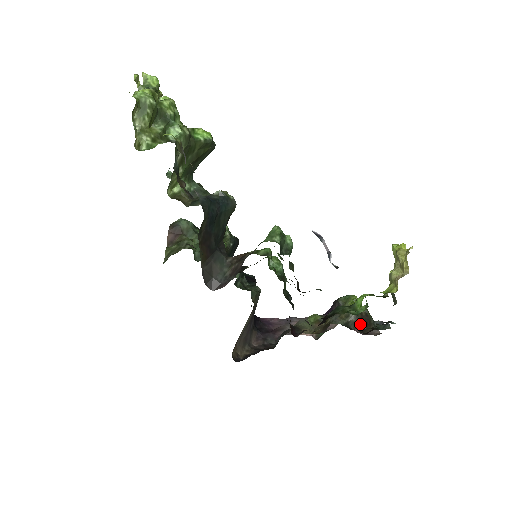
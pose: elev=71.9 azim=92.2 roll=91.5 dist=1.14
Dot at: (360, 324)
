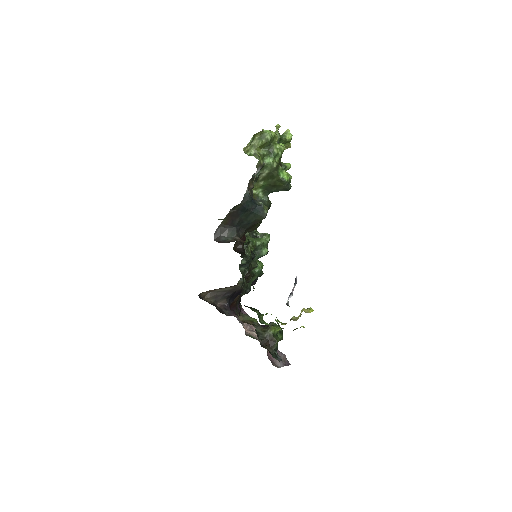
Dot at: (266, 341)
